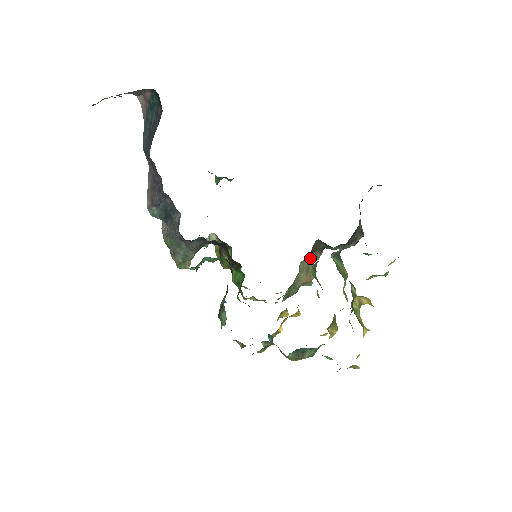
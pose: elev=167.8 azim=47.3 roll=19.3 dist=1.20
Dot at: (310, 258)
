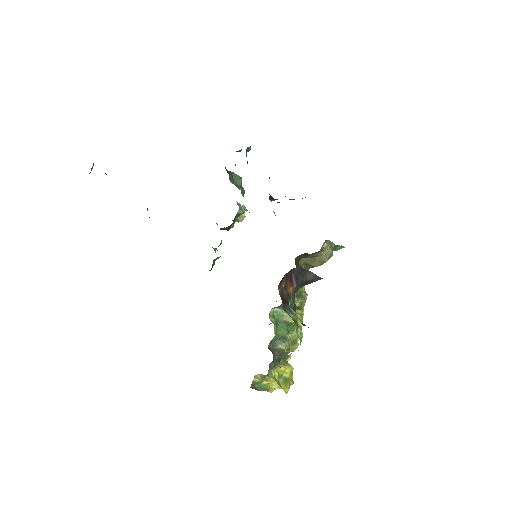
Dot at: (308, 256)
